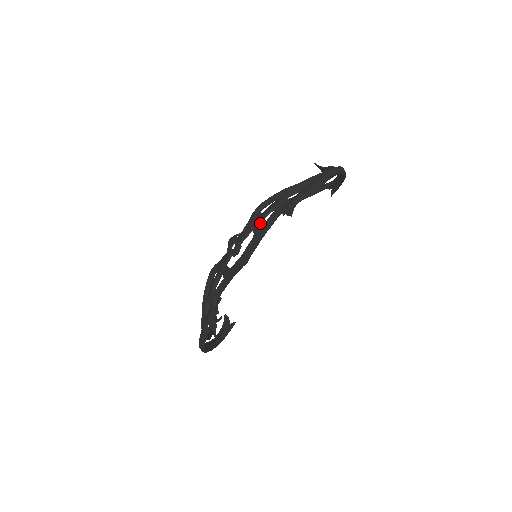
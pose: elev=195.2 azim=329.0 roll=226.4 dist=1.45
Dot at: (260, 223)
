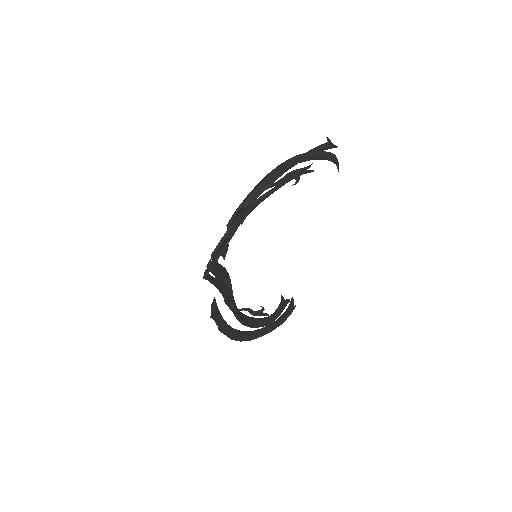
Dot at: occluded
